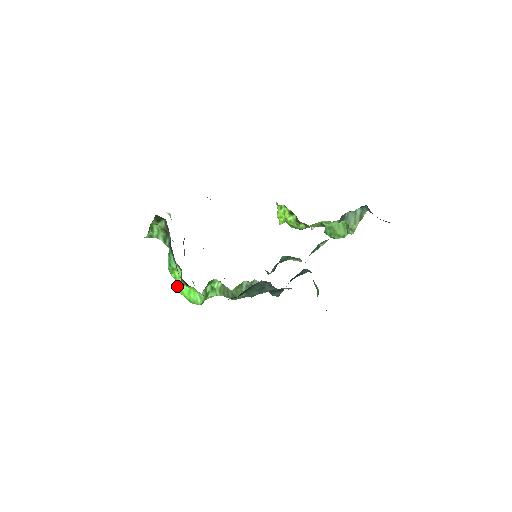
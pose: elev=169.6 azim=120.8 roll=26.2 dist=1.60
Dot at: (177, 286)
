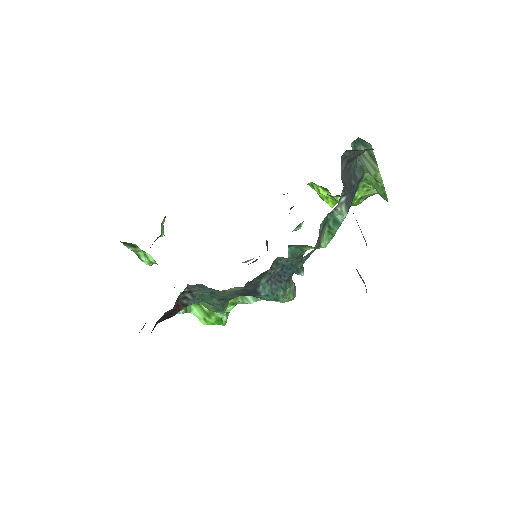
Dot at: occluded
